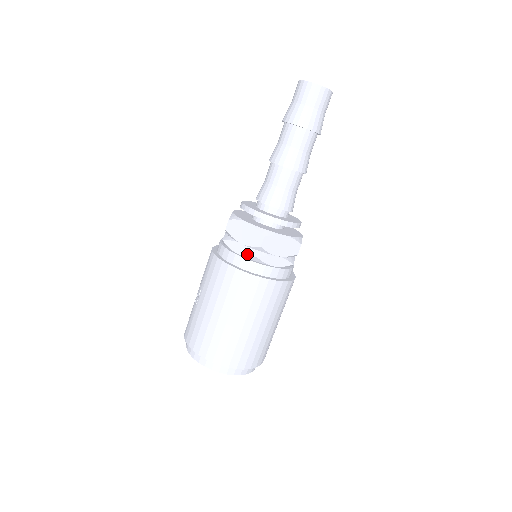
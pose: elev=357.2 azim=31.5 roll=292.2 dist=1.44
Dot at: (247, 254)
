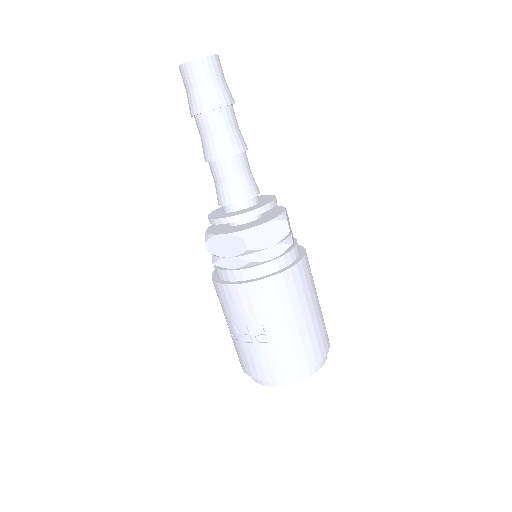
Dot at: (283, 249)
